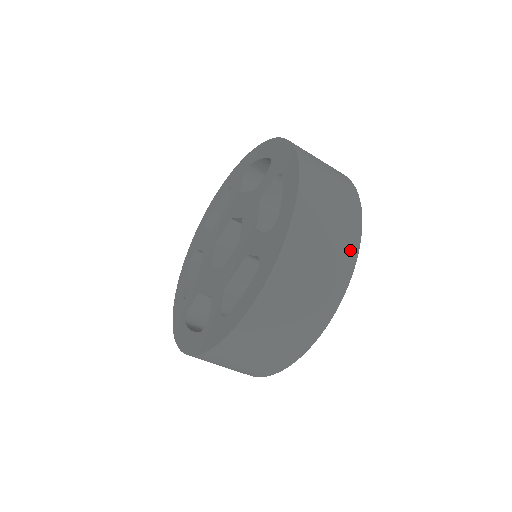
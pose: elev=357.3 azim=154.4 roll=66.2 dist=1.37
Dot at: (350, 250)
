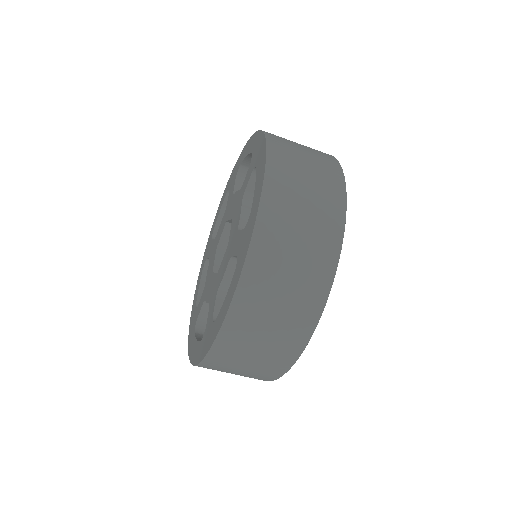
Dot at: (282, 364)
